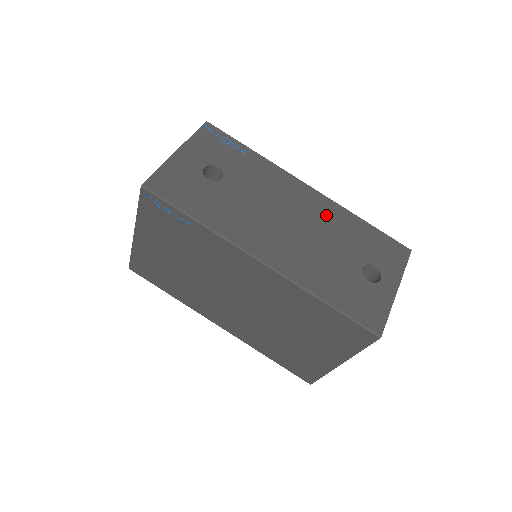
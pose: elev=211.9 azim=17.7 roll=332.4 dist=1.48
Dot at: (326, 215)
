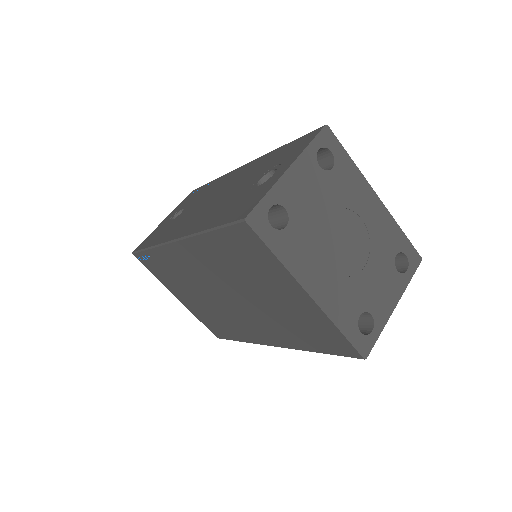
Dot at: (247, 171)
